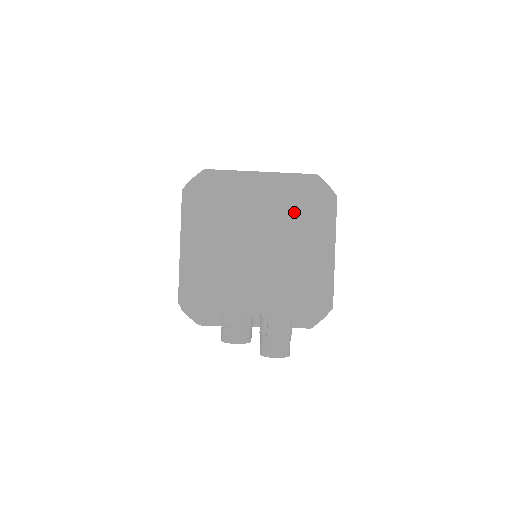
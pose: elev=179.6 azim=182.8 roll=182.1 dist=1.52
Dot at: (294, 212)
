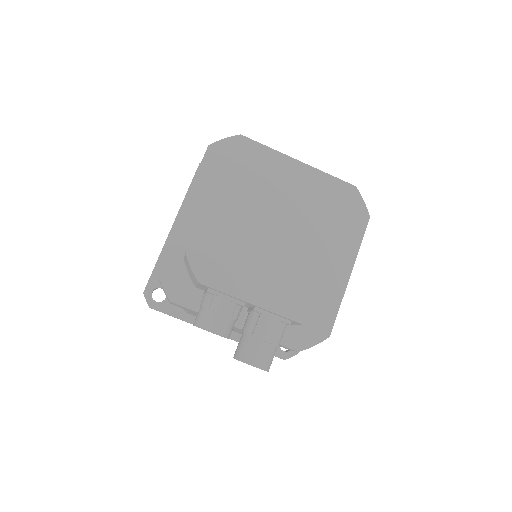
Dot at: (329, 206)
